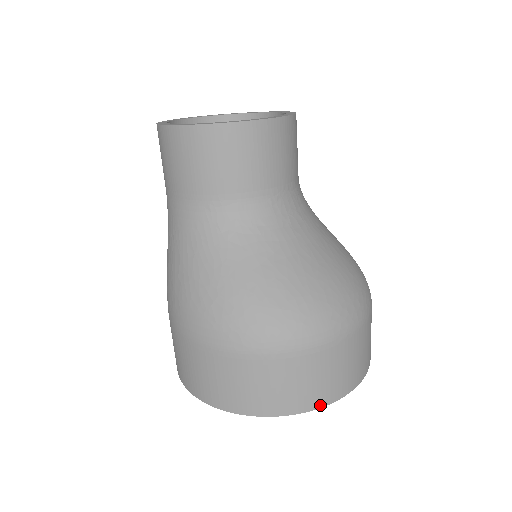
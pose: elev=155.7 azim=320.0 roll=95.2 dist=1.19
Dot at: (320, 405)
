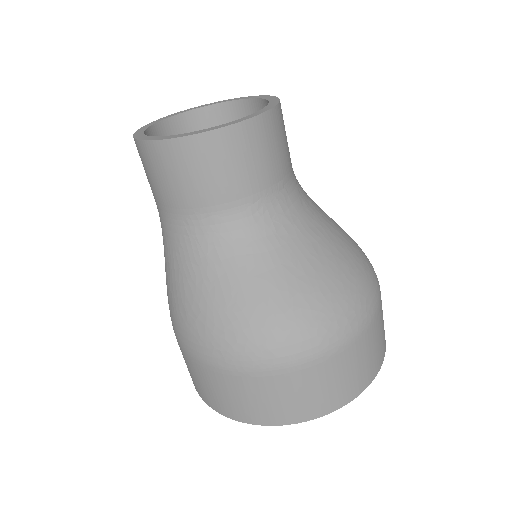
Dot at: (315, 416)
